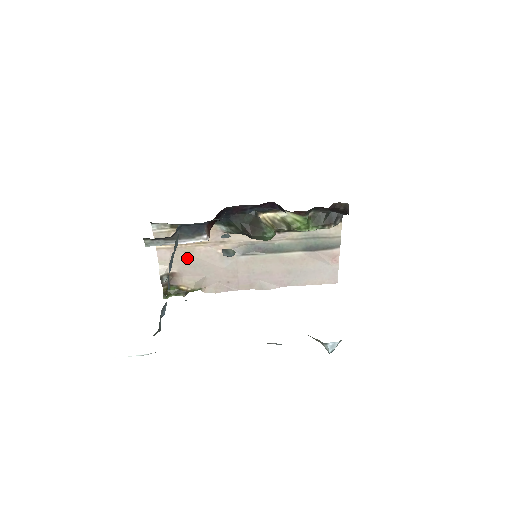
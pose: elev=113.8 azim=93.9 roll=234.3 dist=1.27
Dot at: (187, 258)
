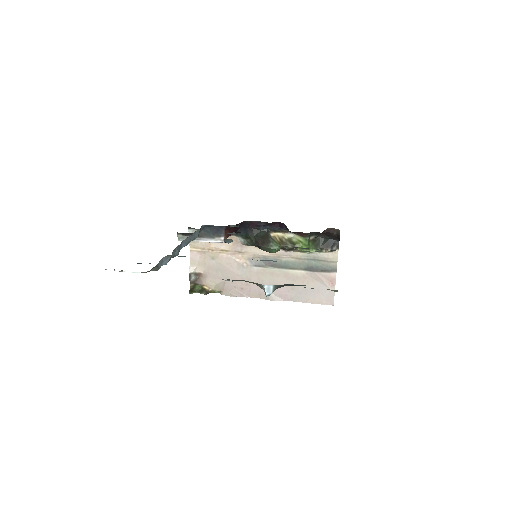
Dot at: (212, 262)
